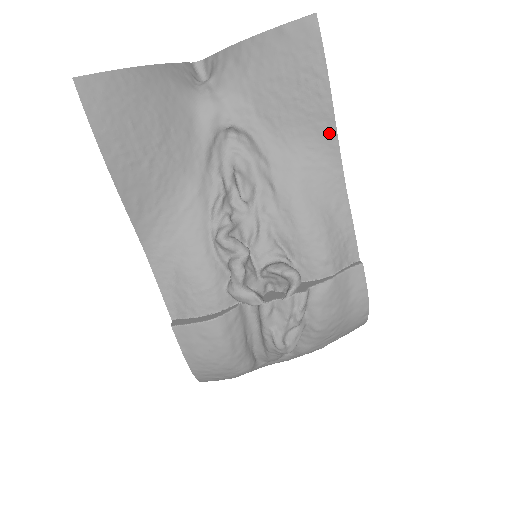
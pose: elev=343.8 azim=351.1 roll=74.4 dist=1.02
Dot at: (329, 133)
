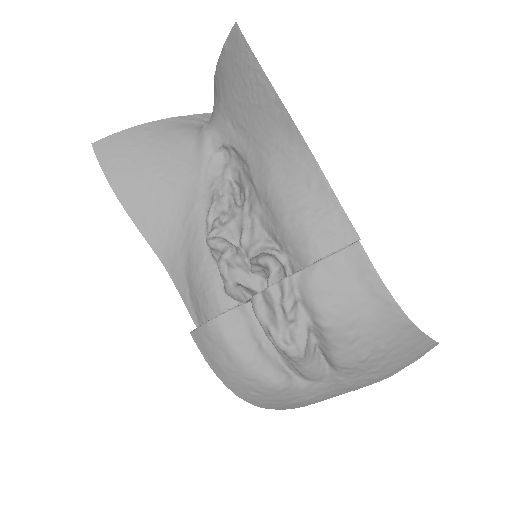
Dot at: (282, 115)
